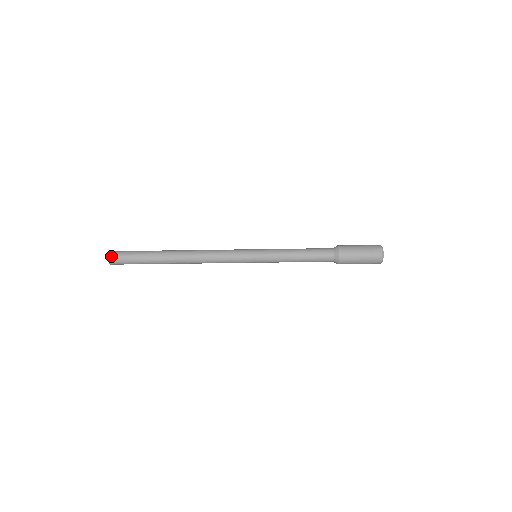
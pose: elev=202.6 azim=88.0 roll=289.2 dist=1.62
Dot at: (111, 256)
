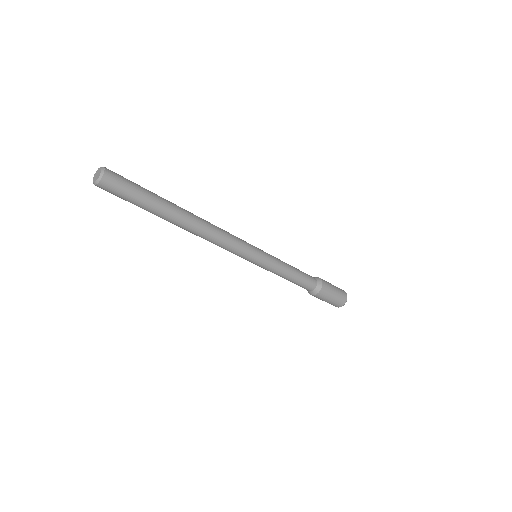
Dot at: (108, 170)
